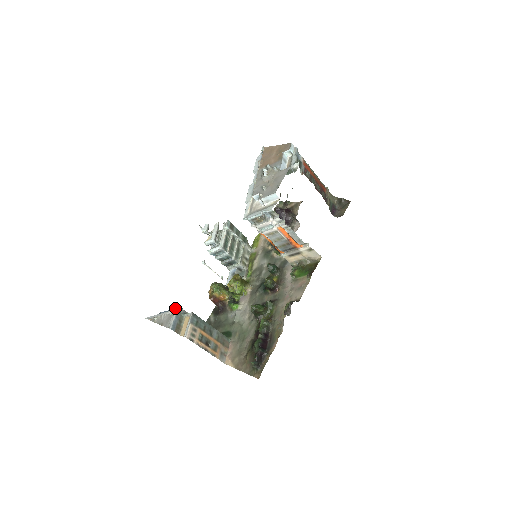
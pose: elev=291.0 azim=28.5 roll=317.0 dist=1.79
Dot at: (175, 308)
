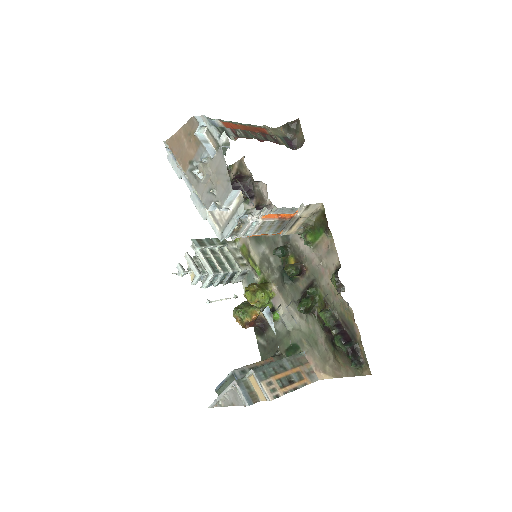
Dot at: (228, 375)
